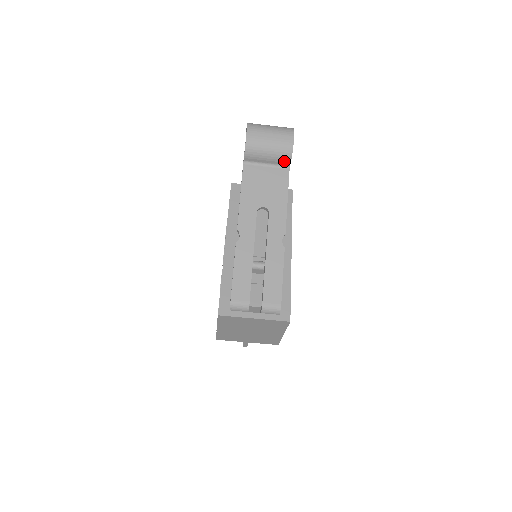
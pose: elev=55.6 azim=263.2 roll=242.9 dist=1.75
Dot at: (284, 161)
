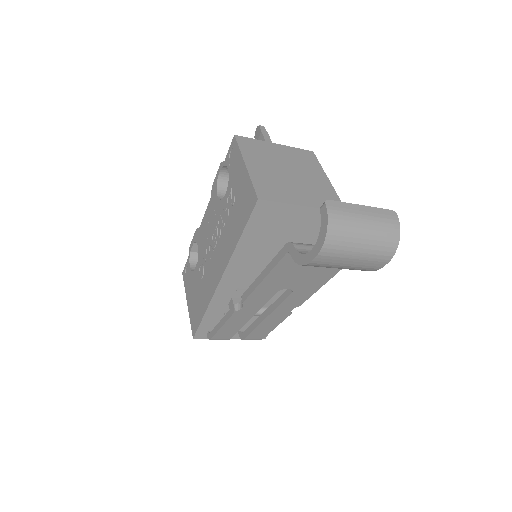
Dot at: occluded
